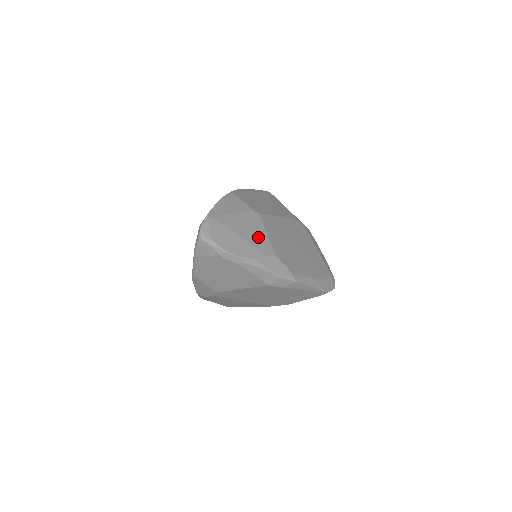
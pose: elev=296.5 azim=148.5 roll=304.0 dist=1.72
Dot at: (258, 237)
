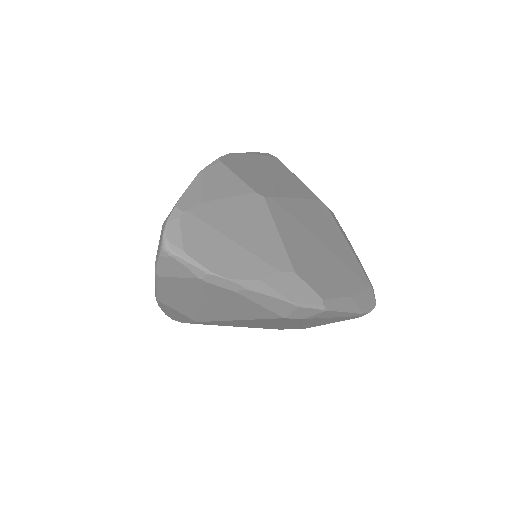
Dot at: (264, 239)
